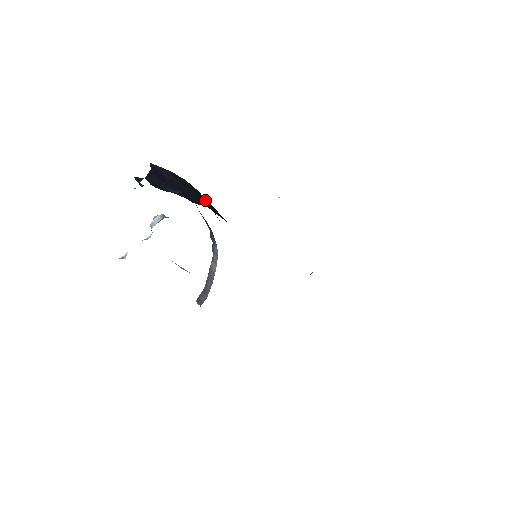
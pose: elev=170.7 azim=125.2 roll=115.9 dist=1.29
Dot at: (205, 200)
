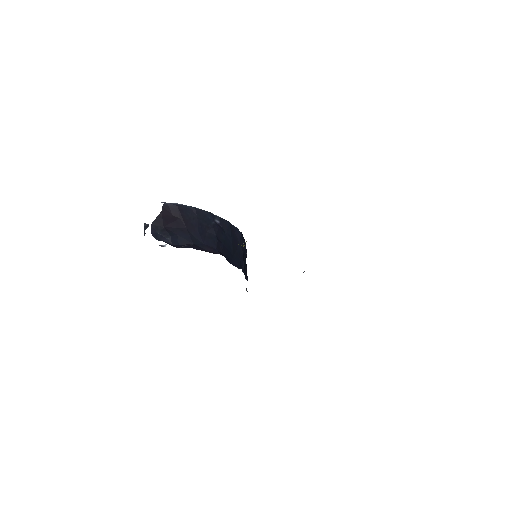
Dot at: (211, 221)
